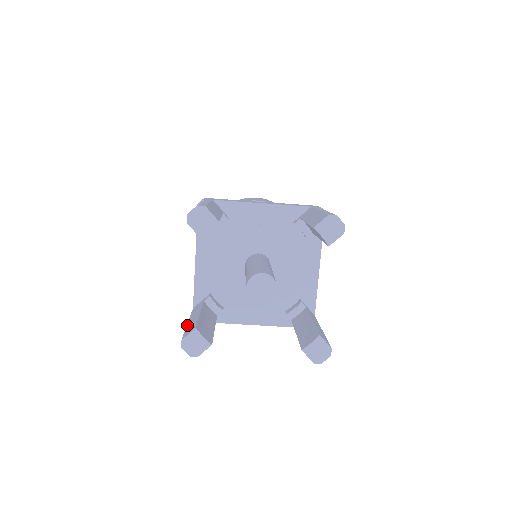
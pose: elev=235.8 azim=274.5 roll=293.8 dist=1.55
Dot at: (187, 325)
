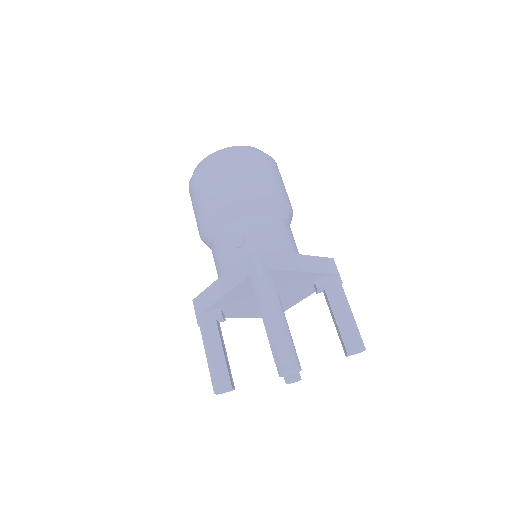
Dot at: (212, 360)
